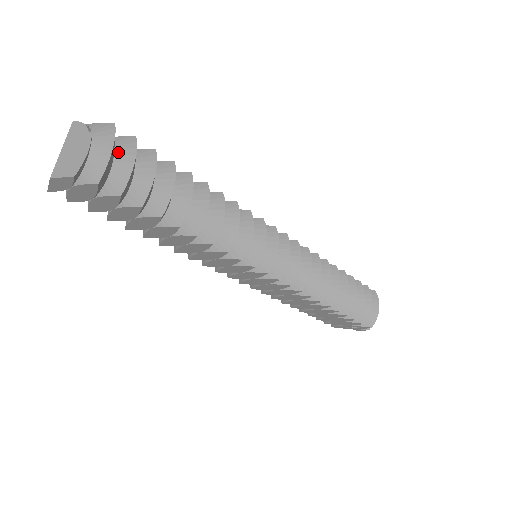
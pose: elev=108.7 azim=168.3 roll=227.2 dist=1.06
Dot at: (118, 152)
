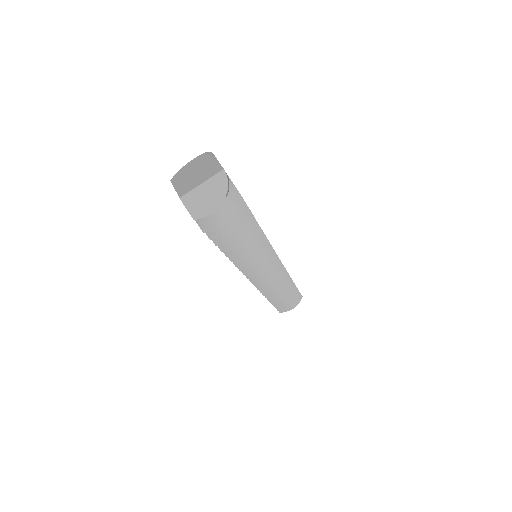
Dot at: occluded
